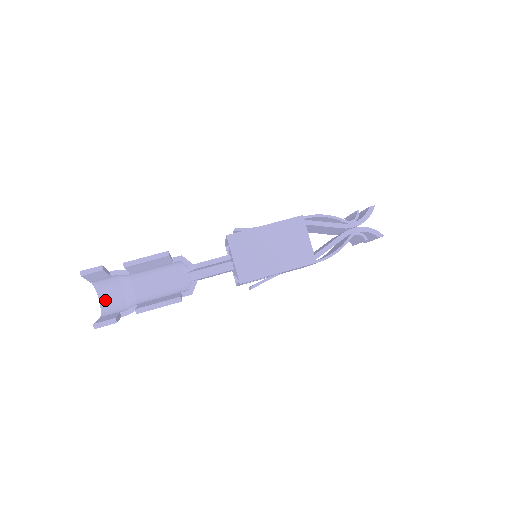
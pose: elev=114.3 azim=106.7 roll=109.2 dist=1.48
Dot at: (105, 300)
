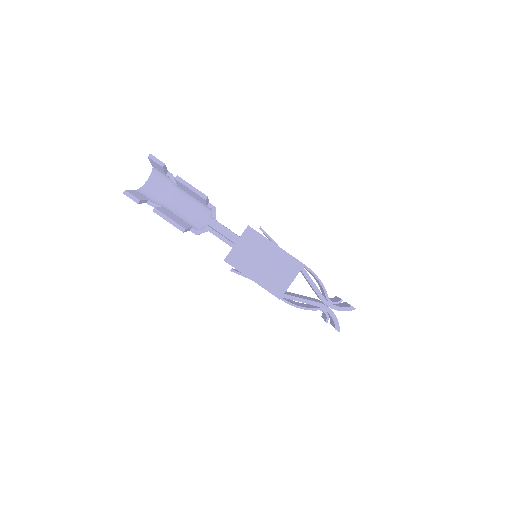
Dot at: (150, 183)
